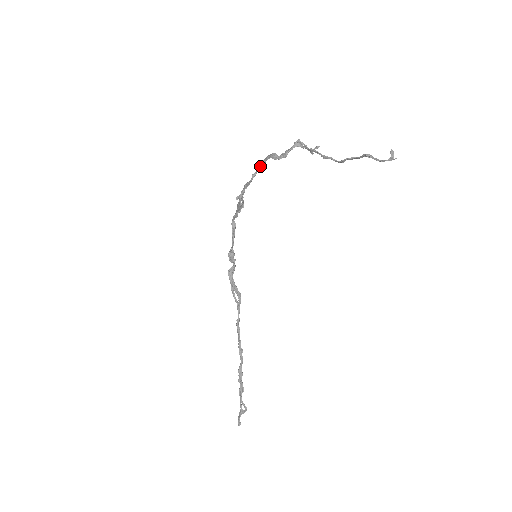
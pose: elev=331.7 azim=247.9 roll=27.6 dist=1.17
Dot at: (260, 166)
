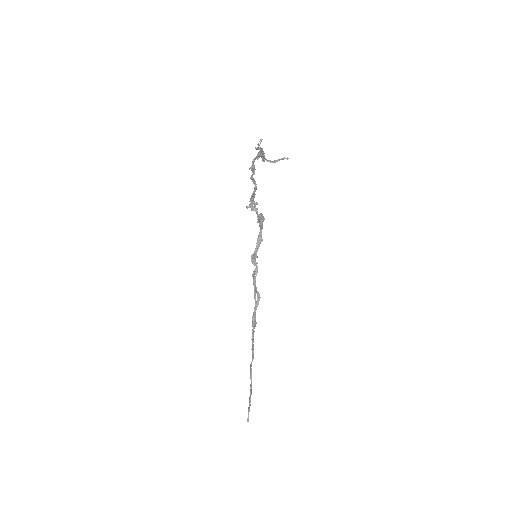
Dot at: (251, 178)
